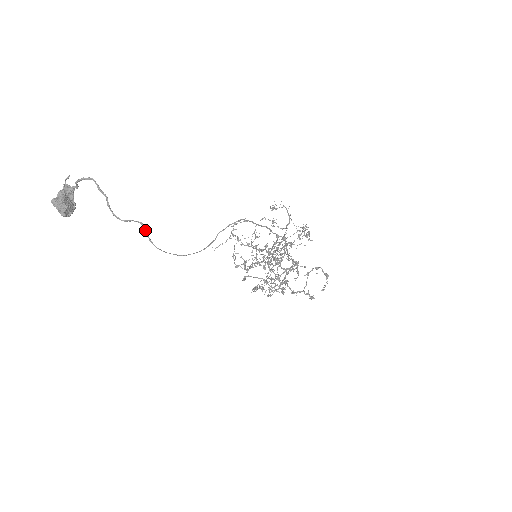
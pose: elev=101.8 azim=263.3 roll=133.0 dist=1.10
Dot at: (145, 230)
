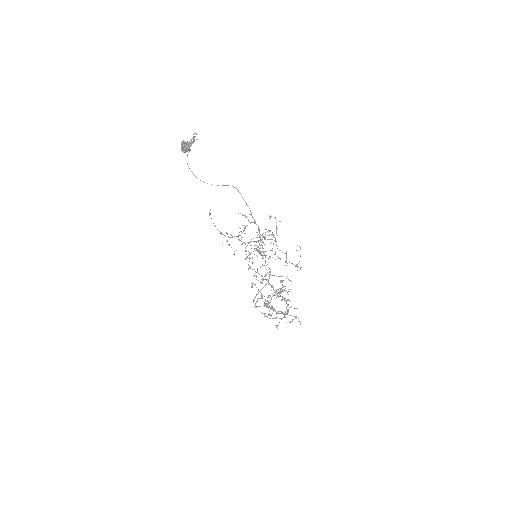
Dot at: occluded
